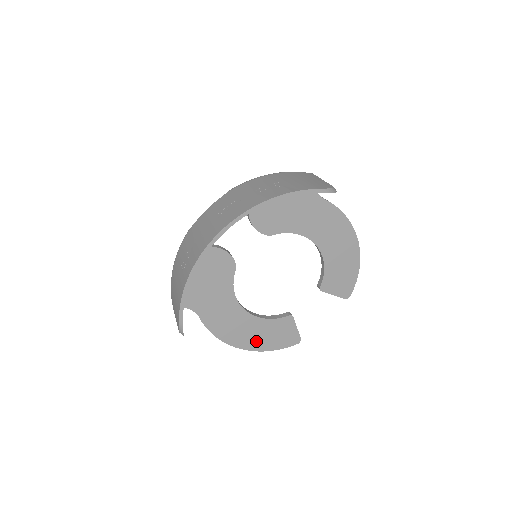
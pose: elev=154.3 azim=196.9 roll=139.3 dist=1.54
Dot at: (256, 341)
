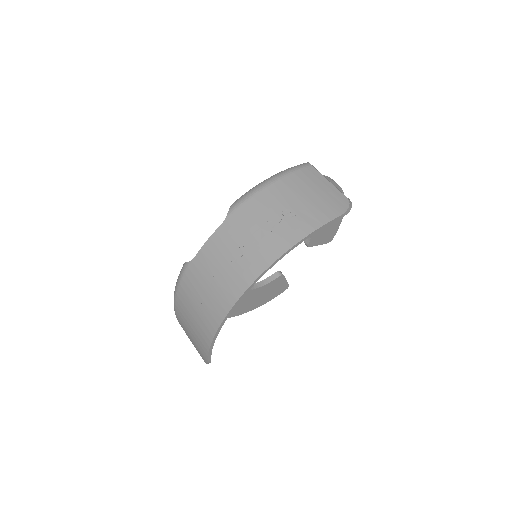
Dot at: (251, 304)
